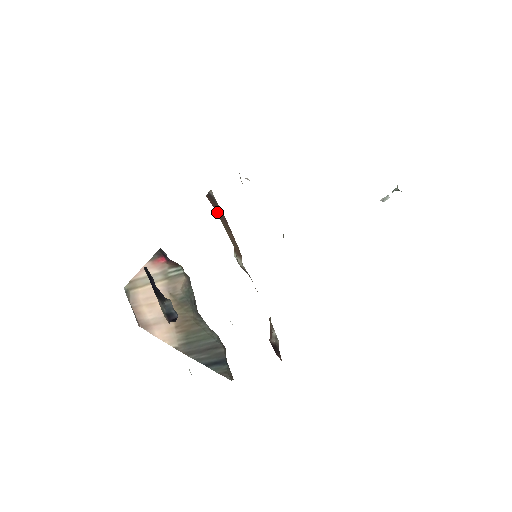
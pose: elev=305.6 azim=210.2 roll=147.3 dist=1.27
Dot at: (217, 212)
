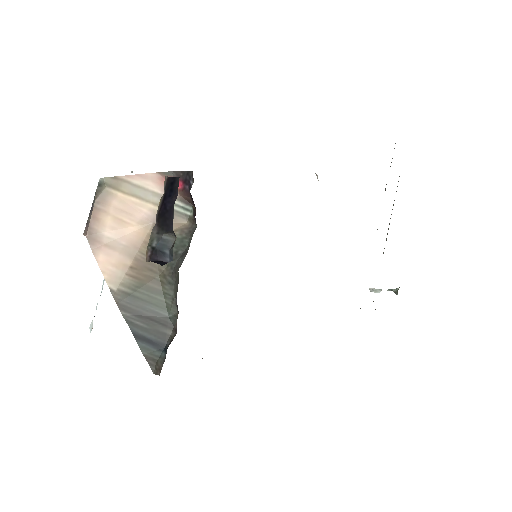
Dot at: occluded
